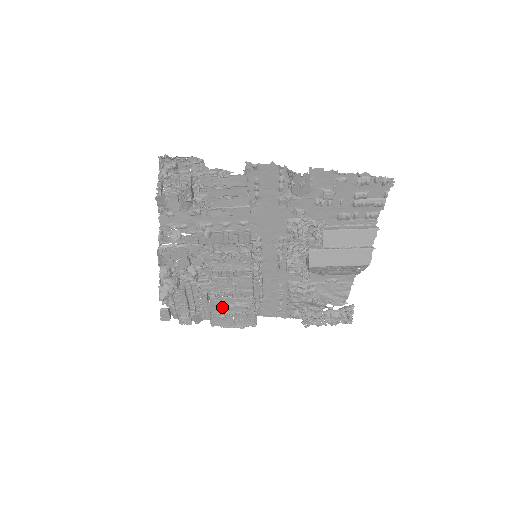
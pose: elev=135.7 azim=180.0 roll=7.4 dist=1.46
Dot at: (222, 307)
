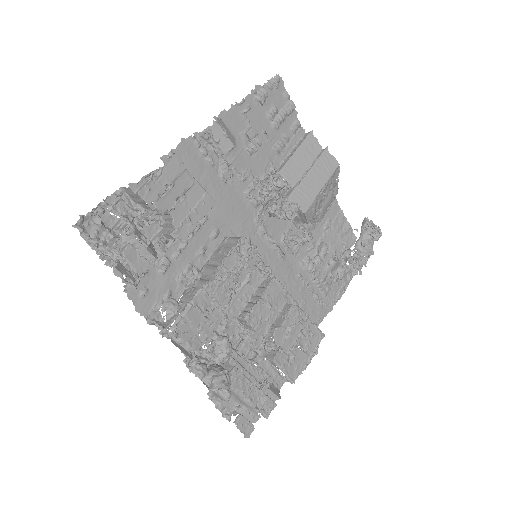
Dot at: (281, 348)
